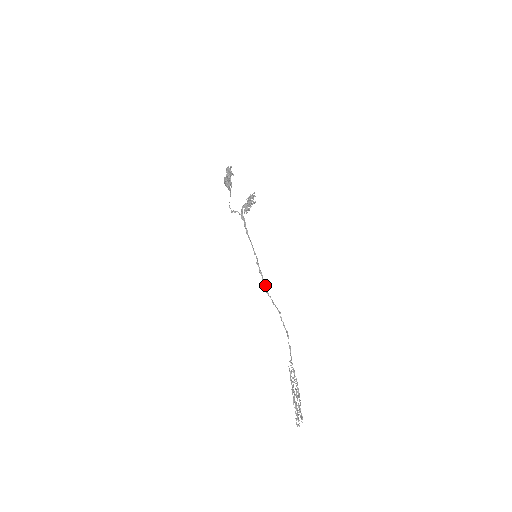
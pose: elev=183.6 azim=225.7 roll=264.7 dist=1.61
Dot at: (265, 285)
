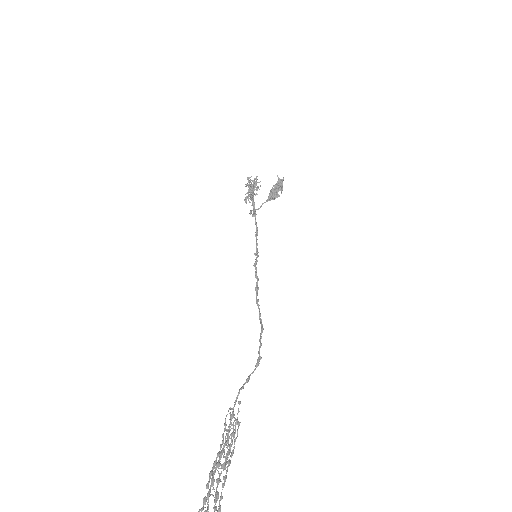
Dot at: (257, 292)
